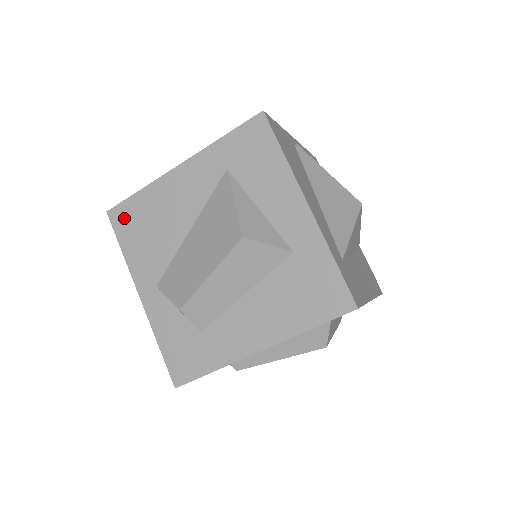
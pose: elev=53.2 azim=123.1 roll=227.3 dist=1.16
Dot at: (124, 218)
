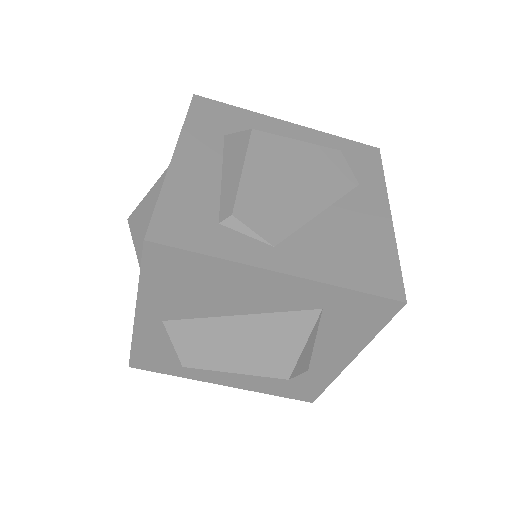
Dot at: (166, 262)
